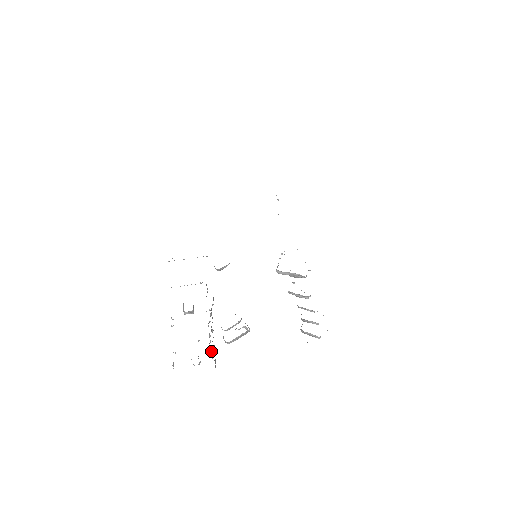
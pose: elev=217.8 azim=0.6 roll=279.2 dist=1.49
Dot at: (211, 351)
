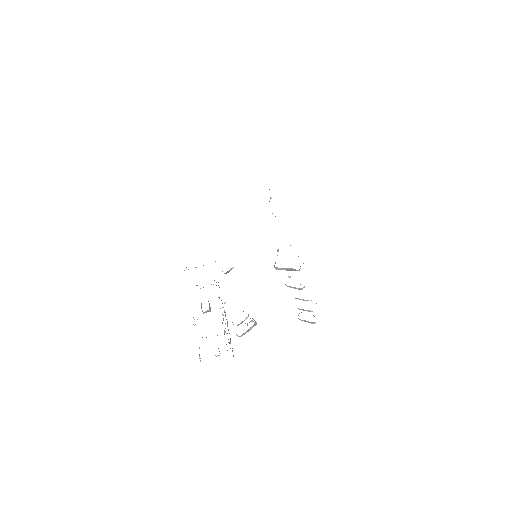
Dot at: occluded
